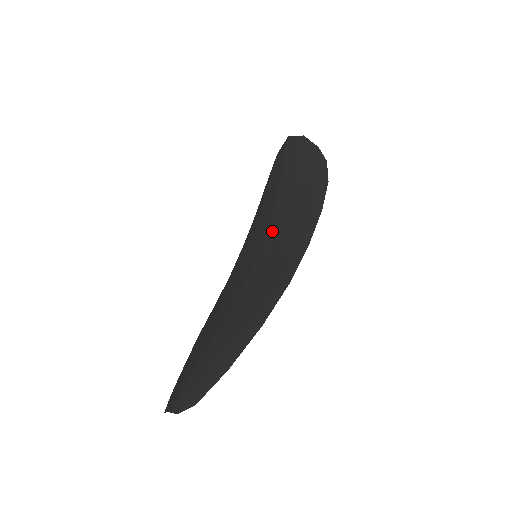
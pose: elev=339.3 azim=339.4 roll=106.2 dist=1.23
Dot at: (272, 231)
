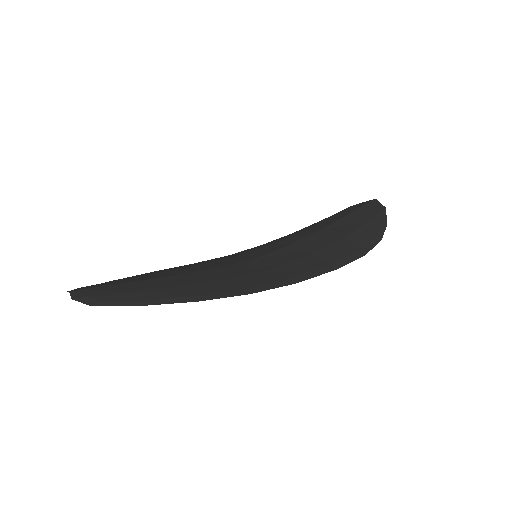
Dot at: (287, 250)
